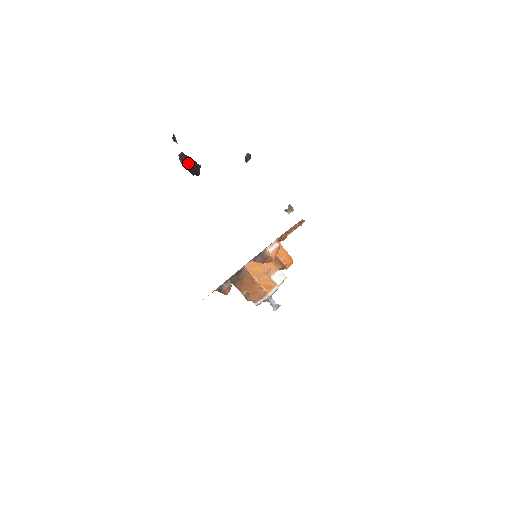
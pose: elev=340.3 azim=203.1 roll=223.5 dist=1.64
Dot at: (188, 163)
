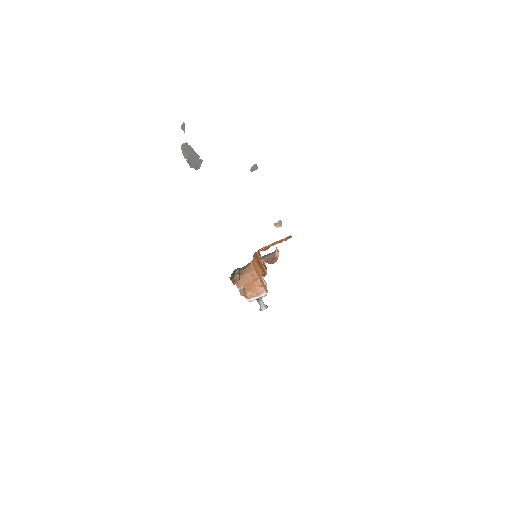
Dot at: (190, 155)
